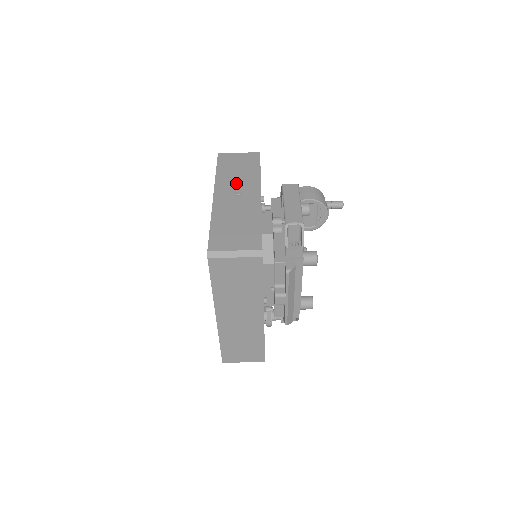
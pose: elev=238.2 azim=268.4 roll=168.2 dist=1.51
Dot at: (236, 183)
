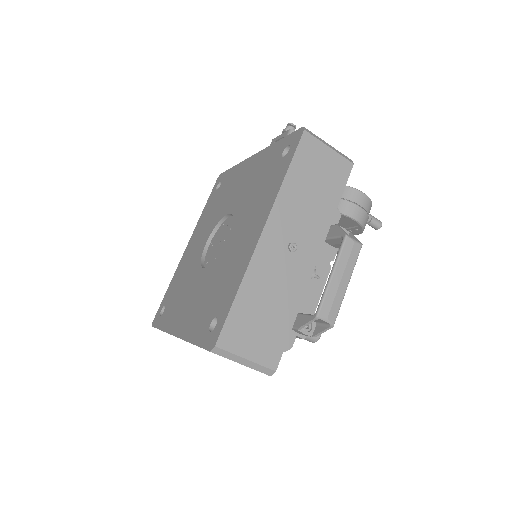
Dot at: (299, 219)
